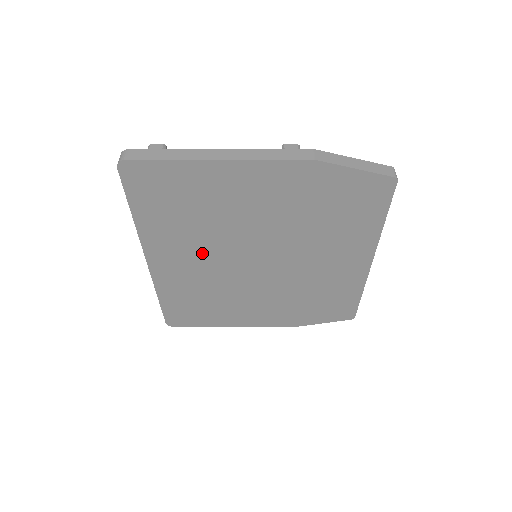
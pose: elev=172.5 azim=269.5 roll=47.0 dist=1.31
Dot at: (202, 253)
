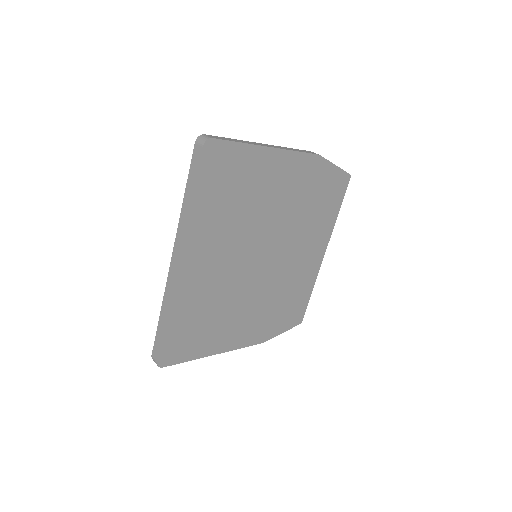
Dot at: (226, 250)
